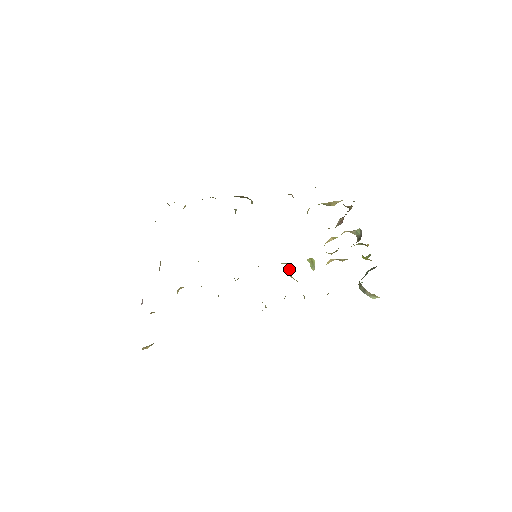
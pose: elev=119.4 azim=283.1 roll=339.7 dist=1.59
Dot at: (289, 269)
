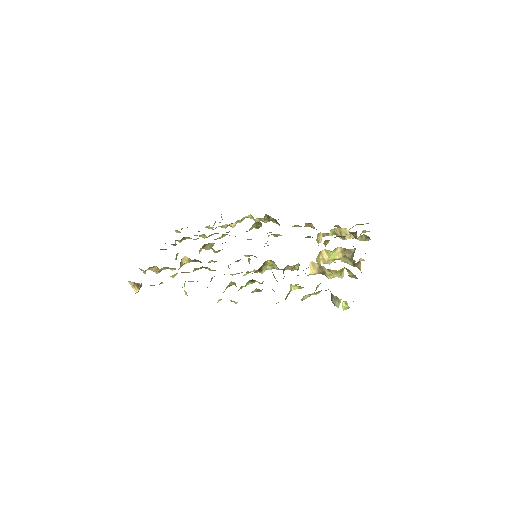
Dot at: occluded
